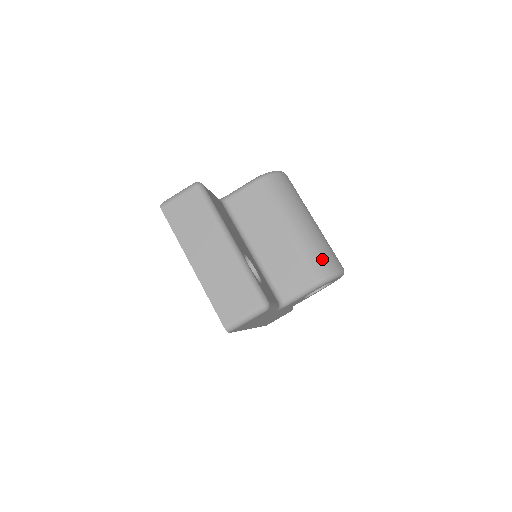
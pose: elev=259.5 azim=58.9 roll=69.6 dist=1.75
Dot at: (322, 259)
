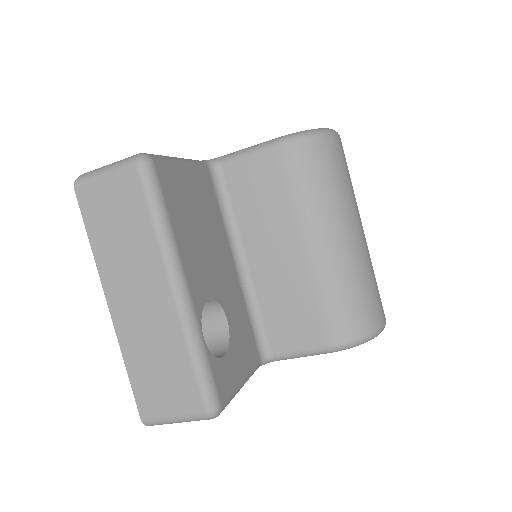
Dot at: (351, 311)
